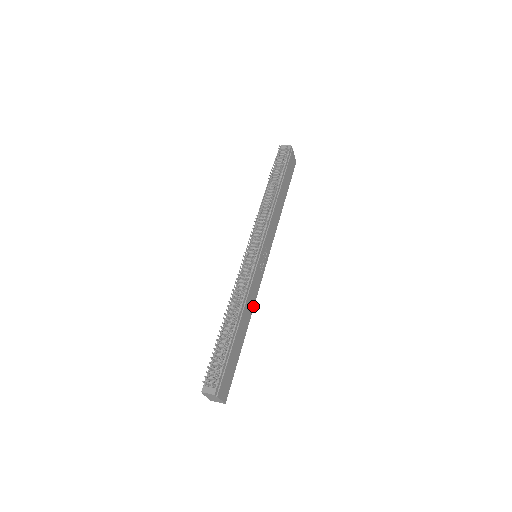
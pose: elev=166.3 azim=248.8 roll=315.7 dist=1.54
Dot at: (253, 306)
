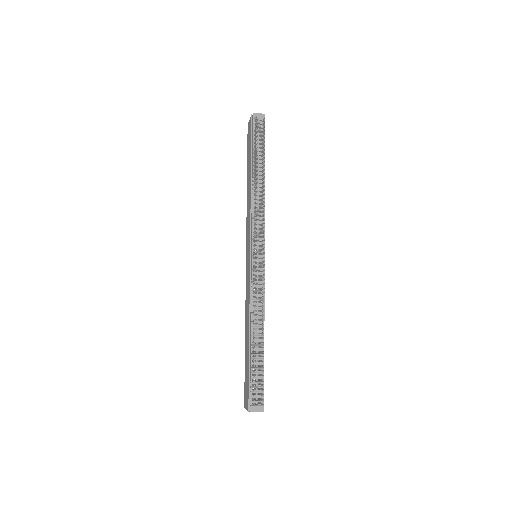
Dot at: occluded
